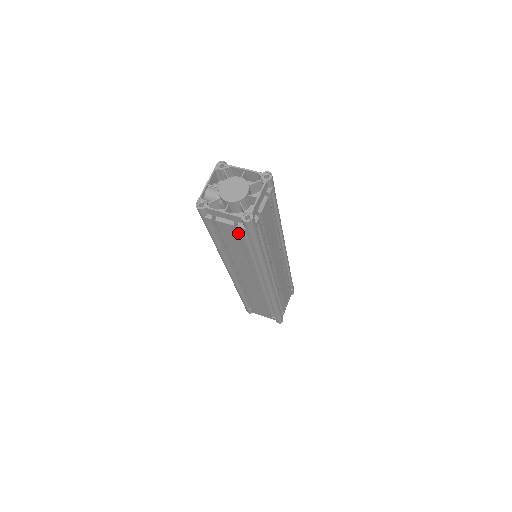
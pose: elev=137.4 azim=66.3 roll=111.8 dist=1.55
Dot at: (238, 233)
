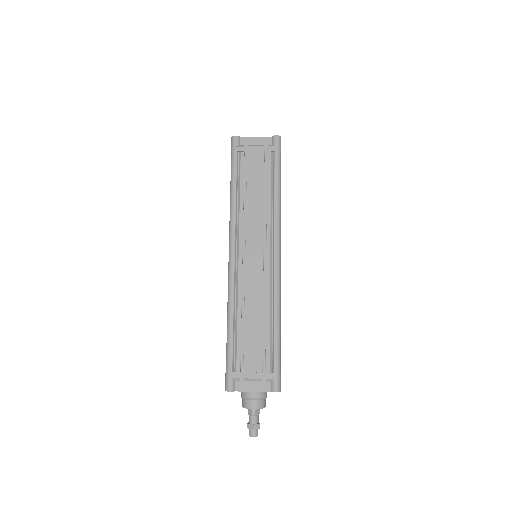
Dot at: (264, 162)
